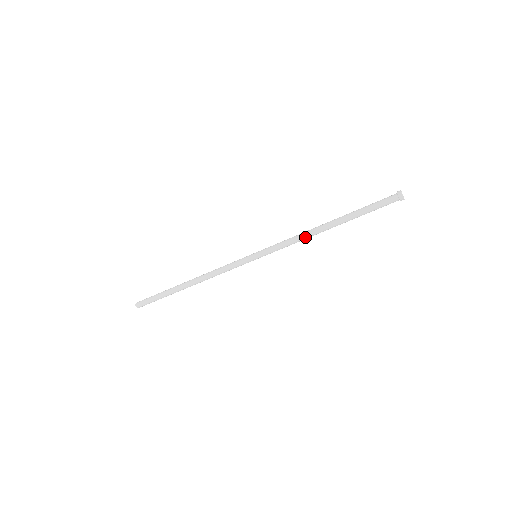
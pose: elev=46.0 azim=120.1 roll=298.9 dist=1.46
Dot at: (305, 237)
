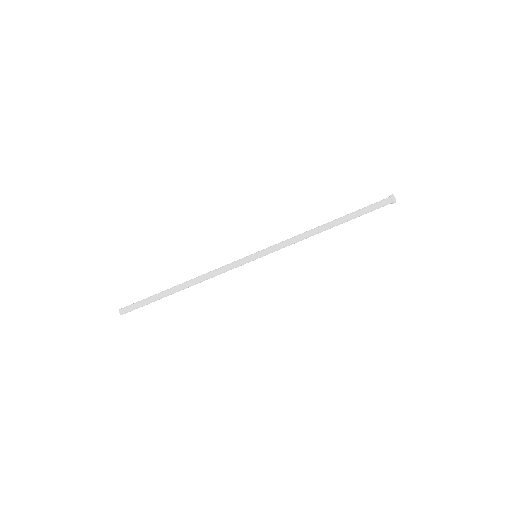
Dot at: (306, 237)
